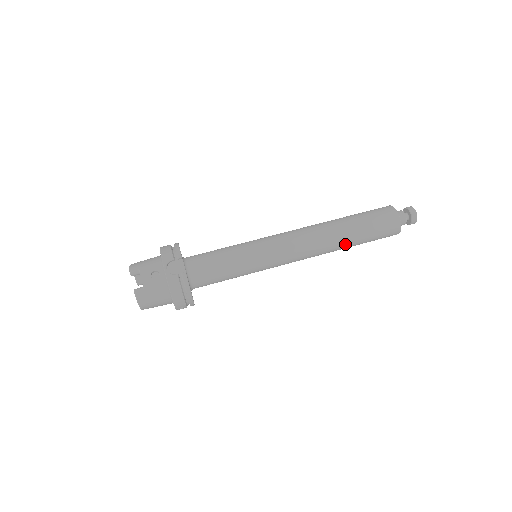
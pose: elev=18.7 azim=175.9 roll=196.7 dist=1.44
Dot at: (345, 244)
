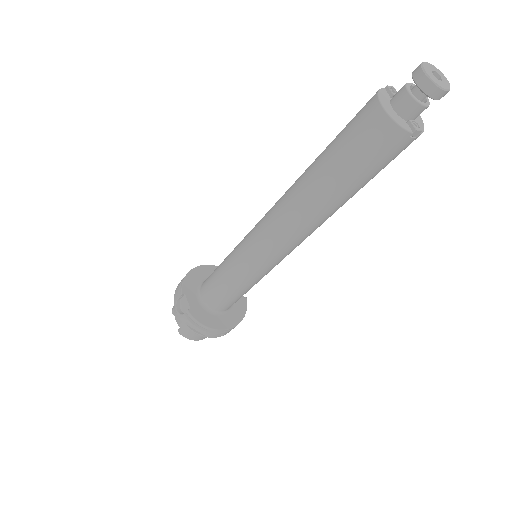
Dot at: (330, 203)
